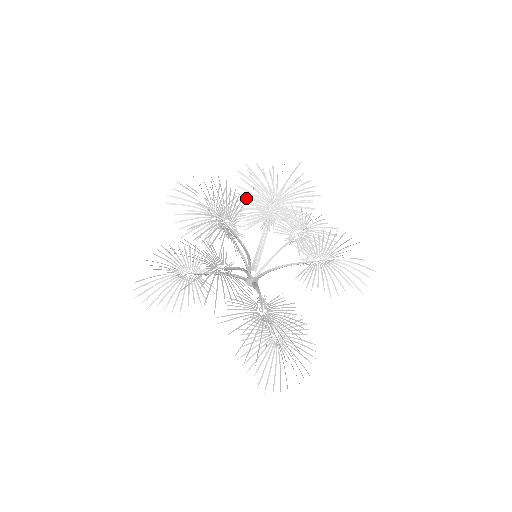
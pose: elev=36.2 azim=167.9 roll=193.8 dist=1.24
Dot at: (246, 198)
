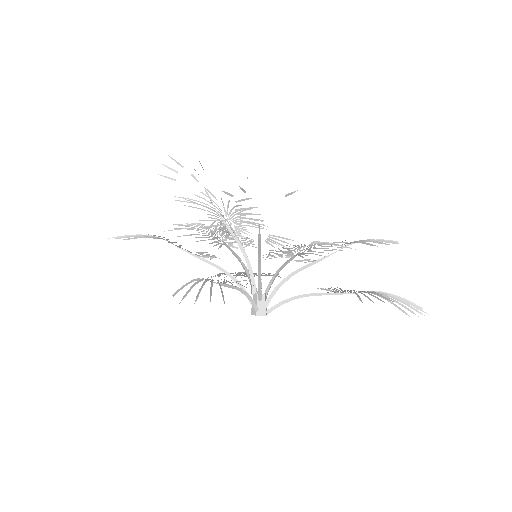
Dot at: (193, 234)
